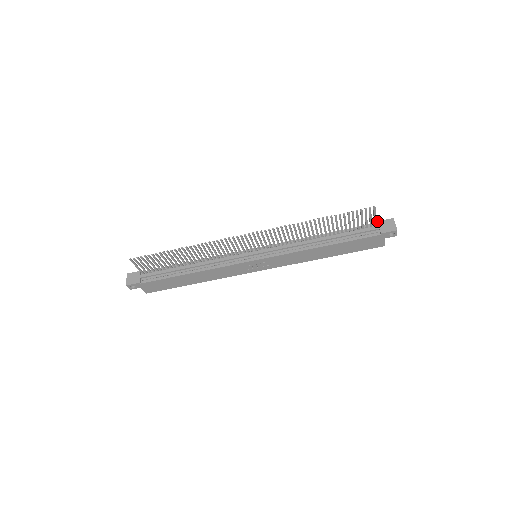
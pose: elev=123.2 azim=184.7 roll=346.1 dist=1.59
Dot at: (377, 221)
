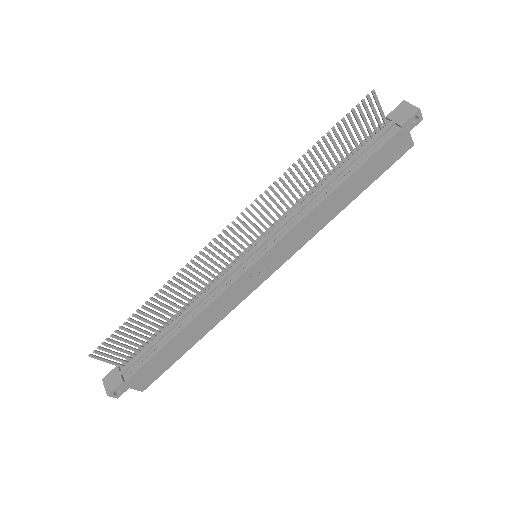
Dot at: (385, 117)
